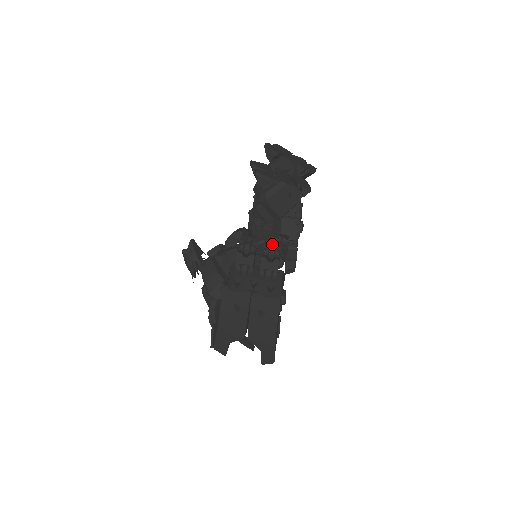
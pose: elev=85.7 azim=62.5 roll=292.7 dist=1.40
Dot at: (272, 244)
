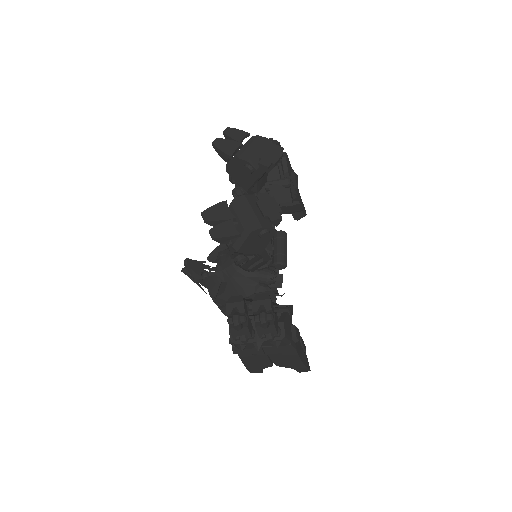
Dot at: (261, 306)
